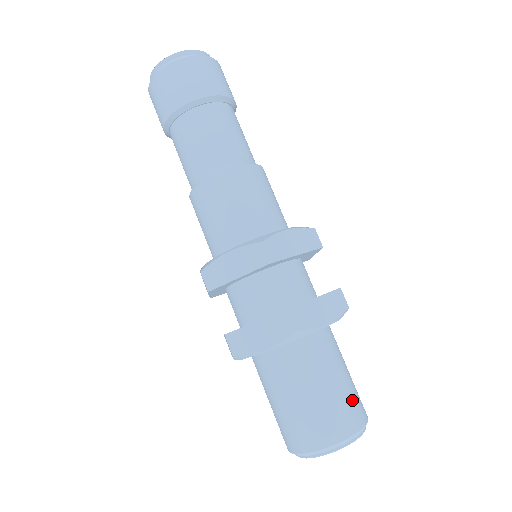
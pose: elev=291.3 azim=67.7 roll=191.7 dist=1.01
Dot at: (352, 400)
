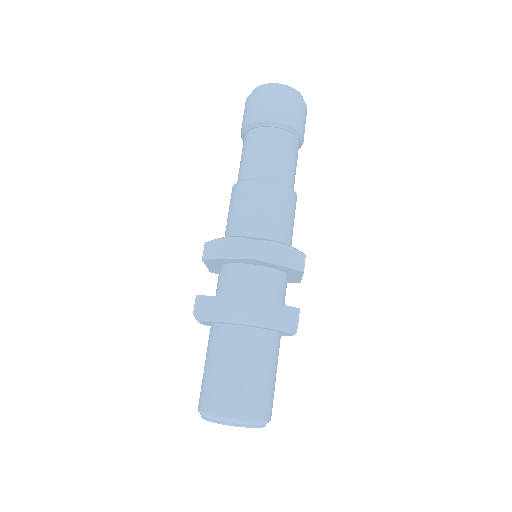
Dot at: (261, 396)
